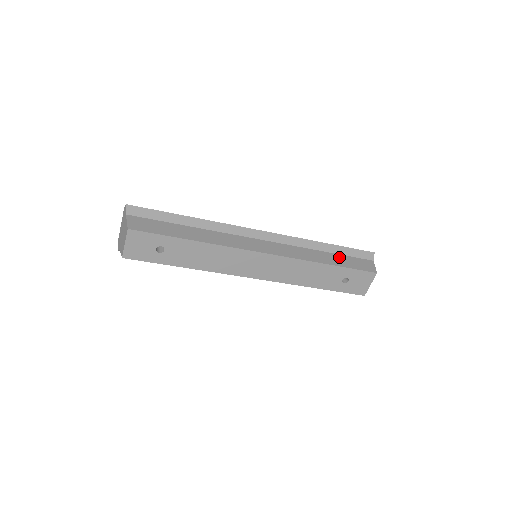
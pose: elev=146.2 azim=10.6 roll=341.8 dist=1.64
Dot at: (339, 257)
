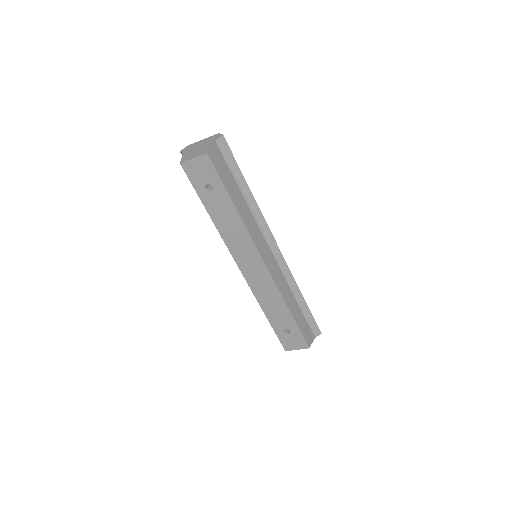
Dot at: (300, 314)
